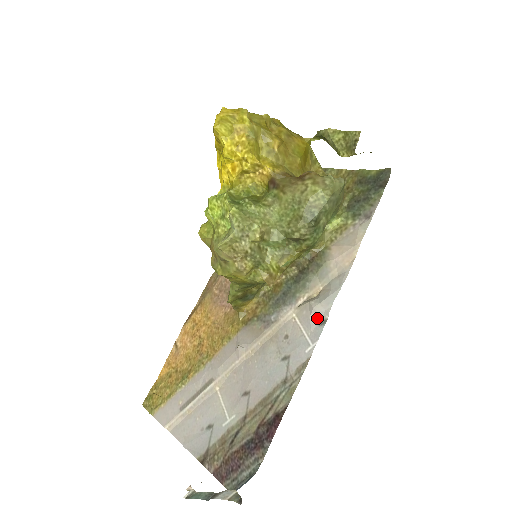
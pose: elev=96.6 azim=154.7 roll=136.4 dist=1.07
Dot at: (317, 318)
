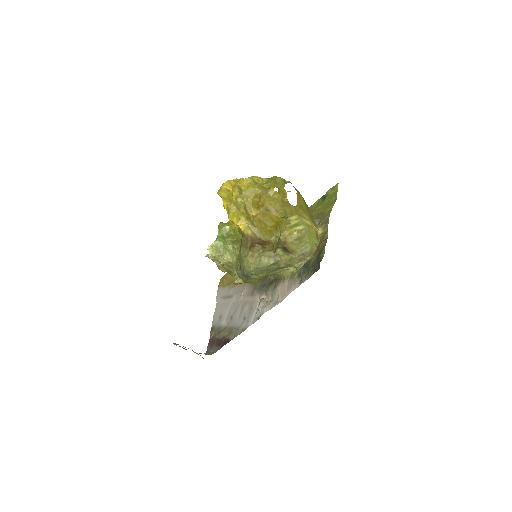
Dot at: (259, 313)
